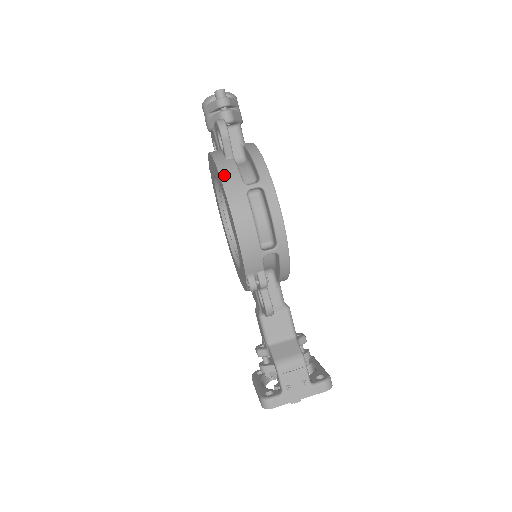
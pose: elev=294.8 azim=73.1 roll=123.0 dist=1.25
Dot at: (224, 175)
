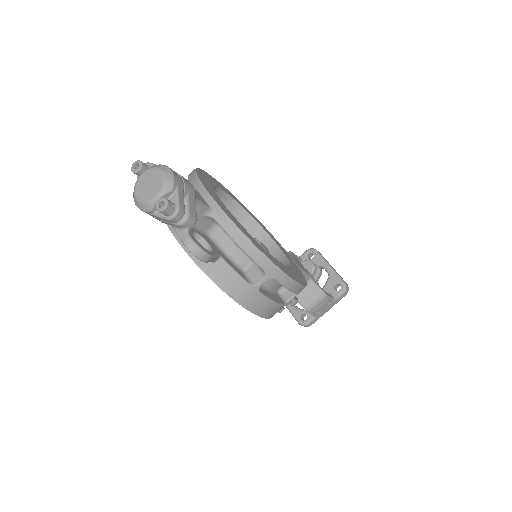
Dot at: (227, 288)
